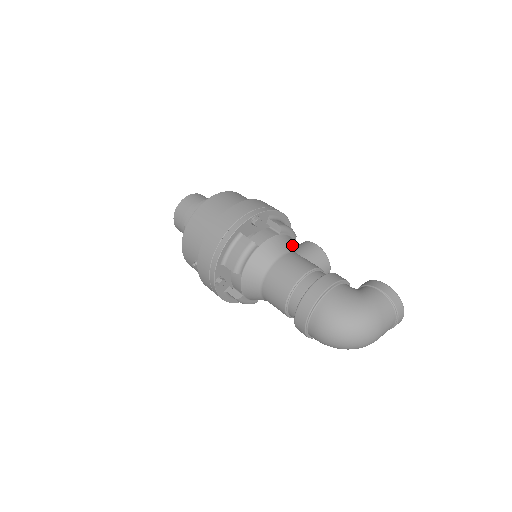
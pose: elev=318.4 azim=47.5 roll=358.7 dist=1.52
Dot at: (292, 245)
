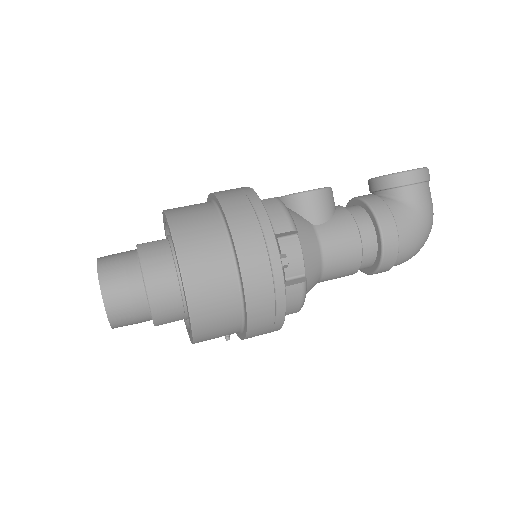
Dot at: (303, 222)
